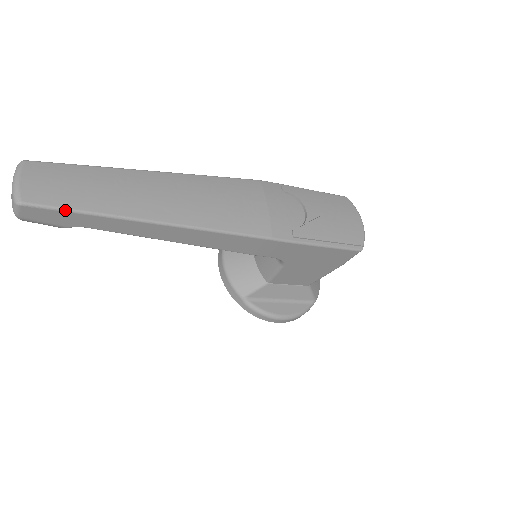
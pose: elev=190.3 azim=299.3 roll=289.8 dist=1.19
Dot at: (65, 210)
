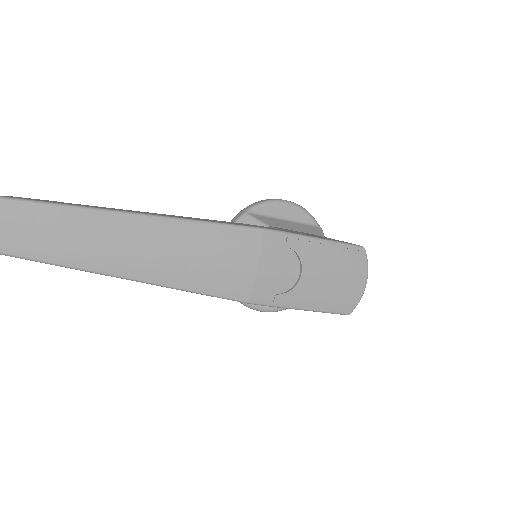
Dot at: (36, 261)
